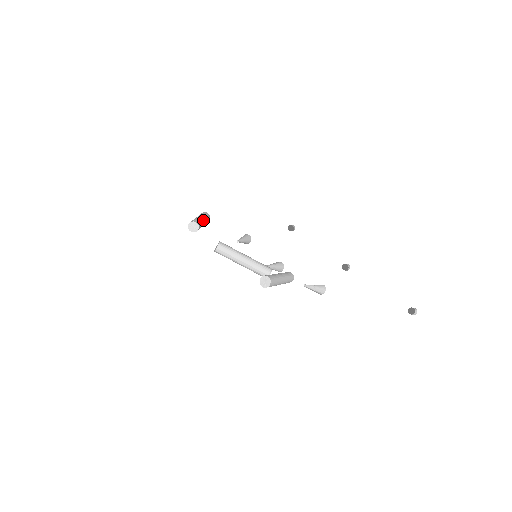
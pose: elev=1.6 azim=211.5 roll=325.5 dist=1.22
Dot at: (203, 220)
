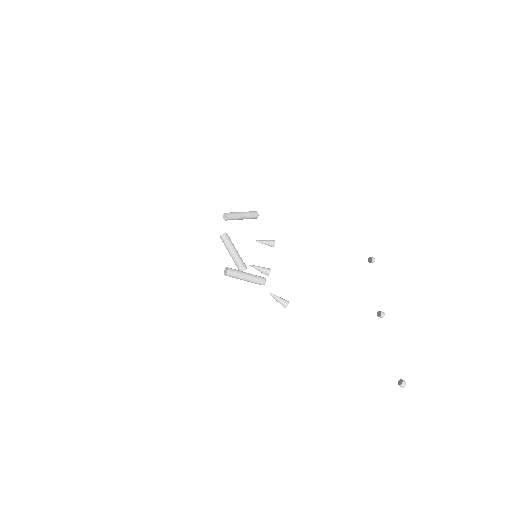
Dot at: (241, 216)
